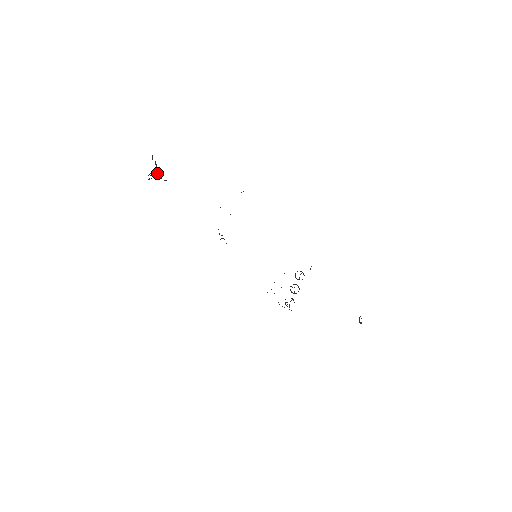
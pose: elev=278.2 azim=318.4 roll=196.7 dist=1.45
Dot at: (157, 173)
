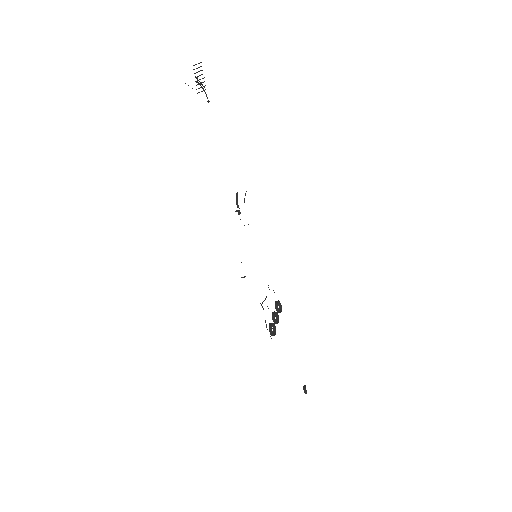
Dot at: (203, 86)
